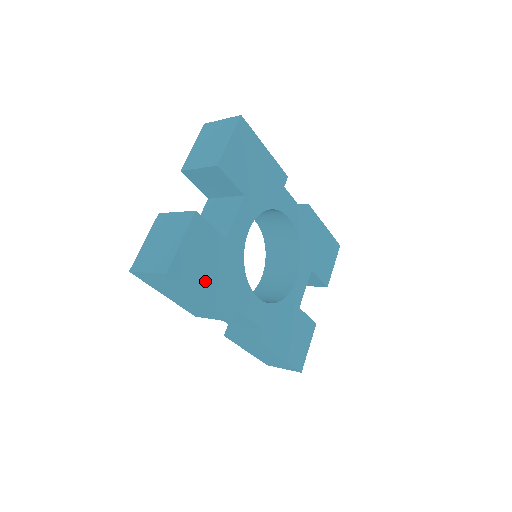
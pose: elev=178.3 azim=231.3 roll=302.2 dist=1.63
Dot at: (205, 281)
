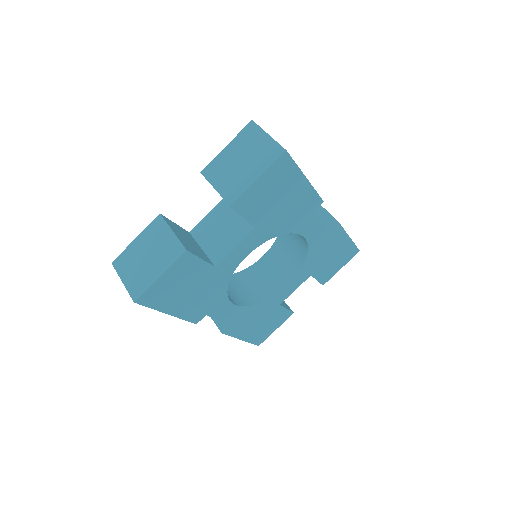
Dot at: (177, 301)
